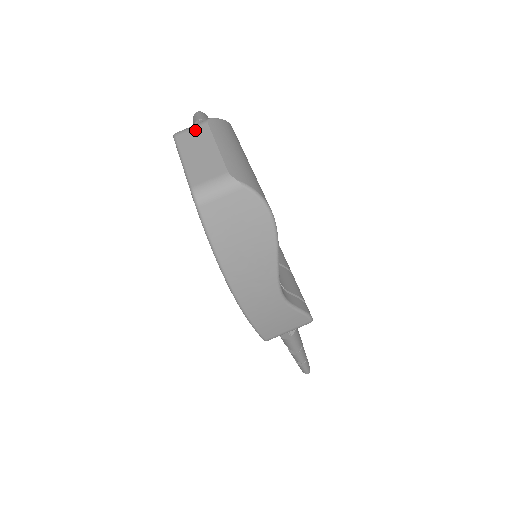
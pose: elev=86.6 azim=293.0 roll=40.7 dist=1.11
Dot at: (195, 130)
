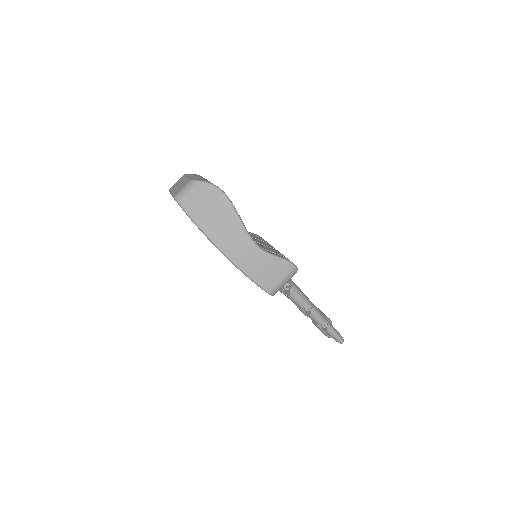
Dot at: (178, 181)
